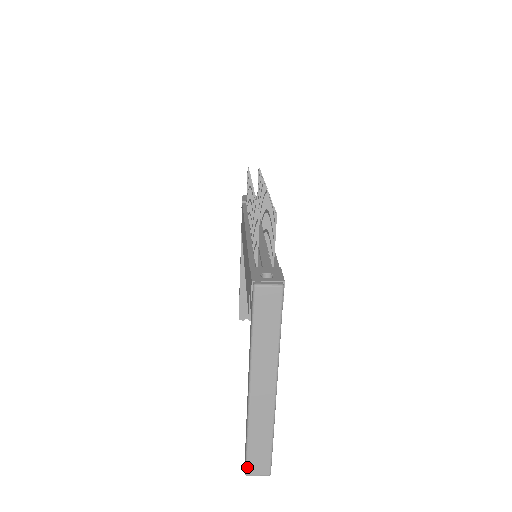
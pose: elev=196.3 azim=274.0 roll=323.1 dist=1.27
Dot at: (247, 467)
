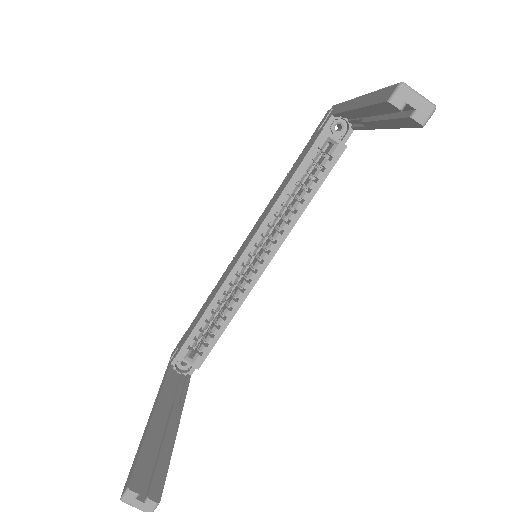
Dot at: occluded
